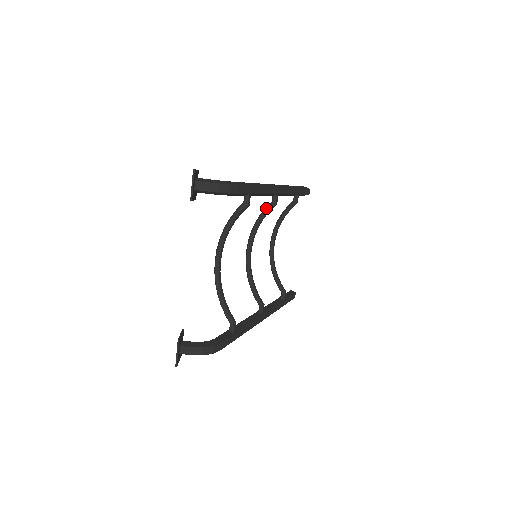
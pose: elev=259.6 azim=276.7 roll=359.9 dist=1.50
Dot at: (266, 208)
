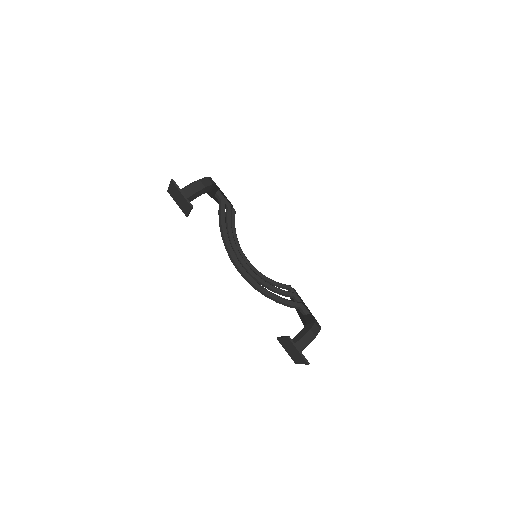
Dot at: (226, 216)
